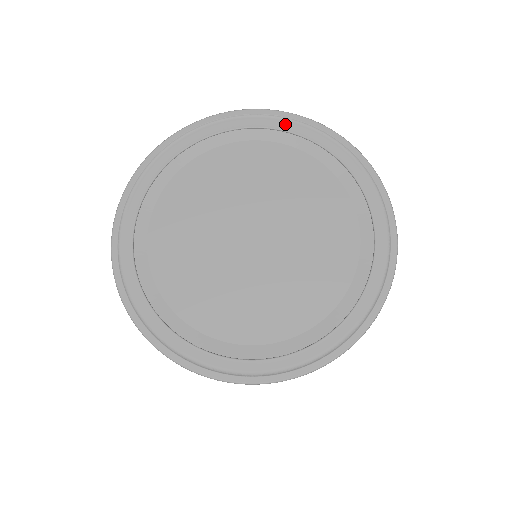
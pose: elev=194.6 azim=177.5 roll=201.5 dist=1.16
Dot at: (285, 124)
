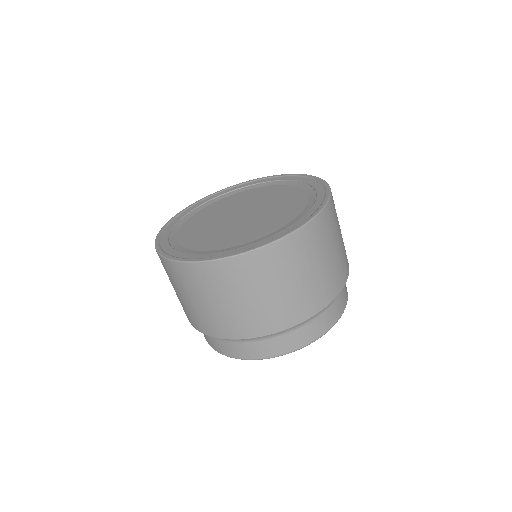
Dot at: (277, 178)
